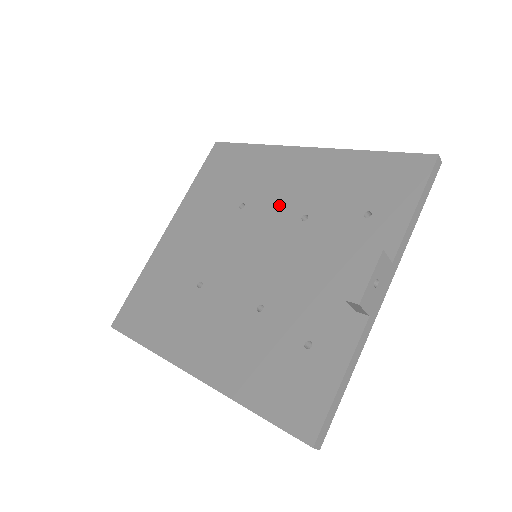
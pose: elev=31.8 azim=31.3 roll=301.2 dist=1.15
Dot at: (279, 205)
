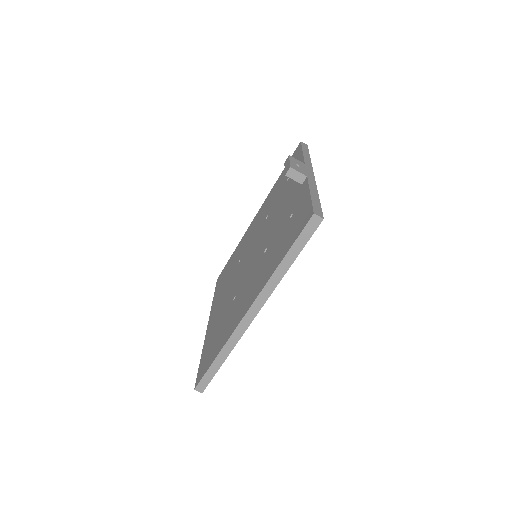
Dot at: (254, 234)
